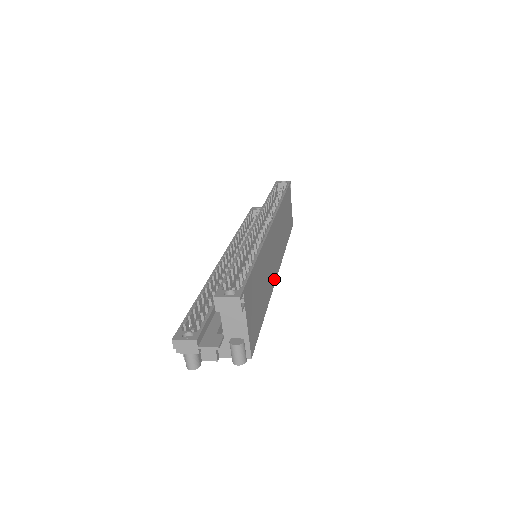
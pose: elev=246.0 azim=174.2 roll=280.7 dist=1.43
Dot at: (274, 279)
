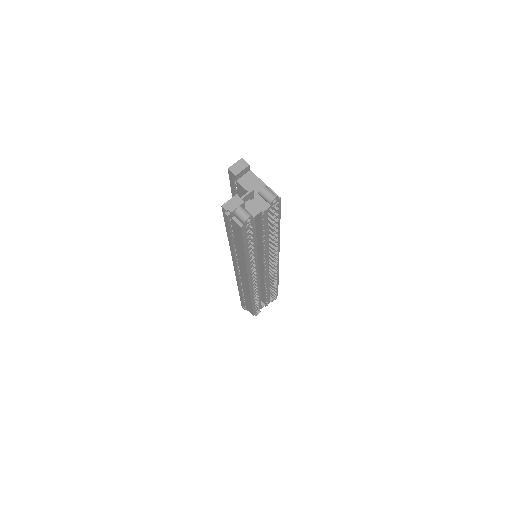
Dot at: occluded
